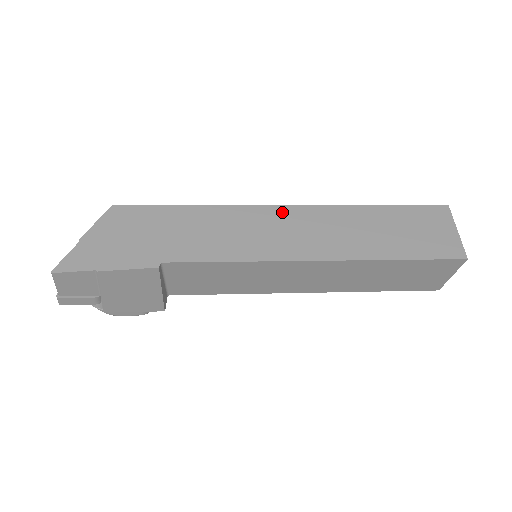
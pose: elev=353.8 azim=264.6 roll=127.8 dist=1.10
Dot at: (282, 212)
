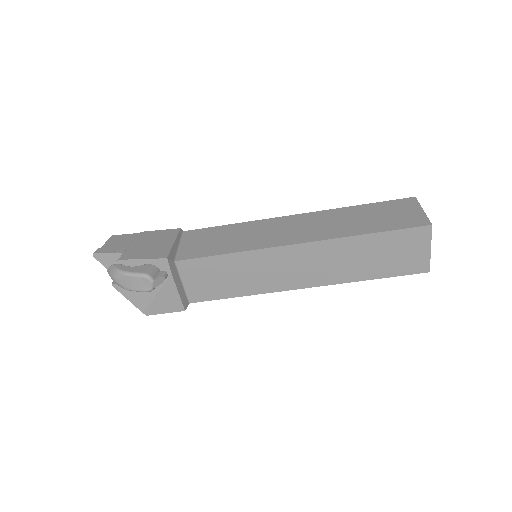
Dot at: occluded
